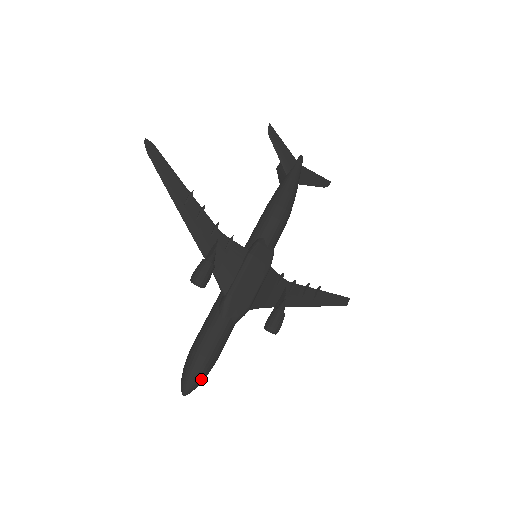
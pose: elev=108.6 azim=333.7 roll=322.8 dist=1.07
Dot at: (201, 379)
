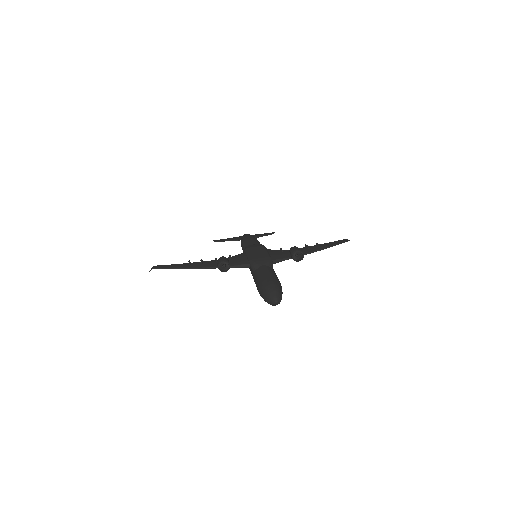
Dot at: (276, 287)
